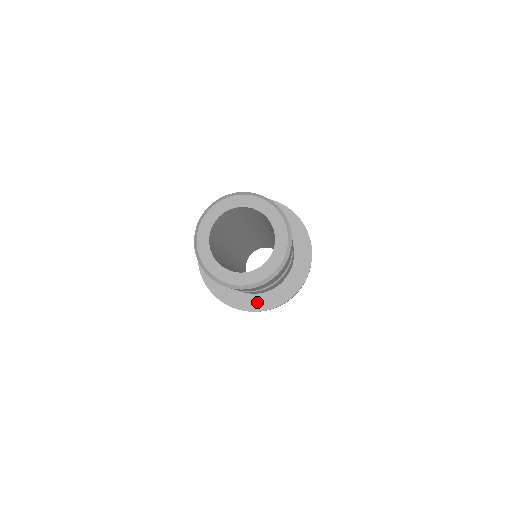
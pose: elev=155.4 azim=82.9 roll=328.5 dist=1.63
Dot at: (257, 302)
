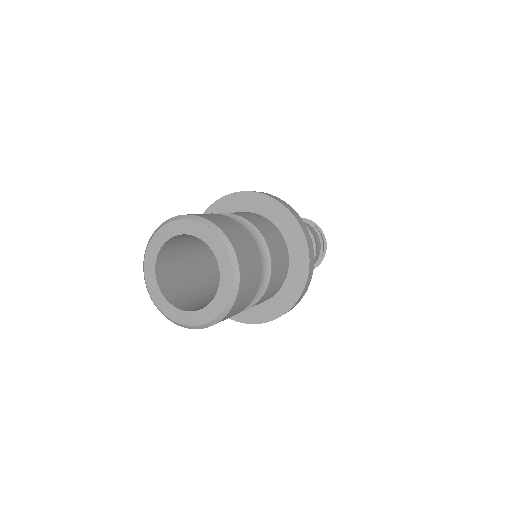
Dot at: (244, 313)
